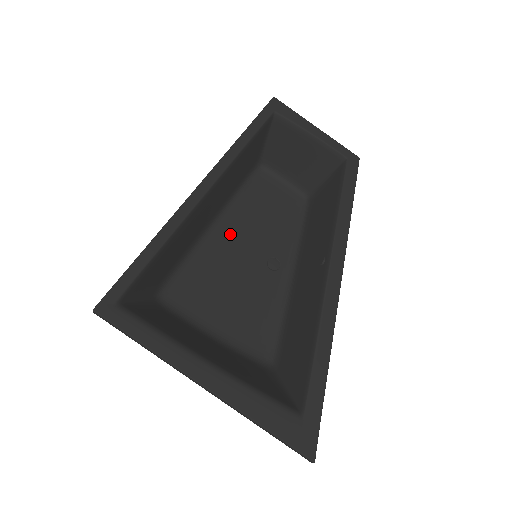
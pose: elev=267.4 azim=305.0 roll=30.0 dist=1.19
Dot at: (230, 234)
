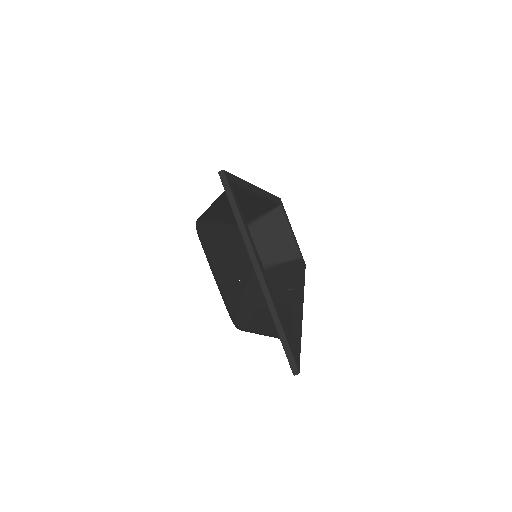
Dot at: (226, 241)
